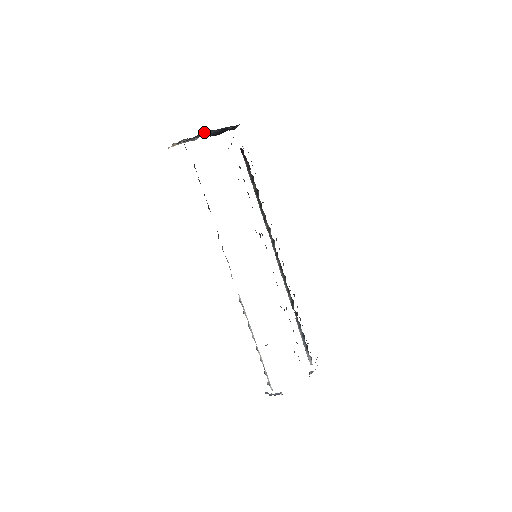
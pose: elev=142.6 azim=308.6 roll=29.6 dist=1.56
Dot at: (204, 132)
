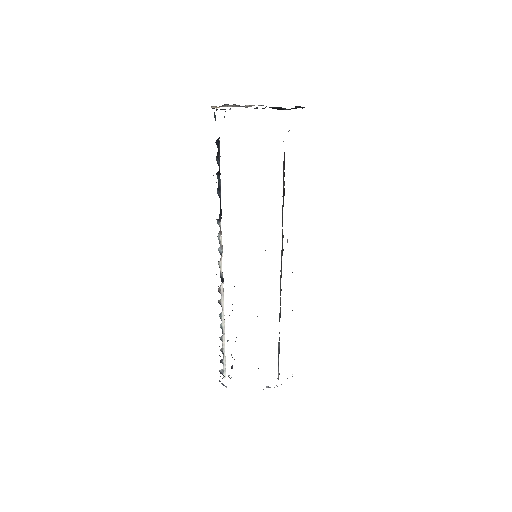
Dot at: occluded
